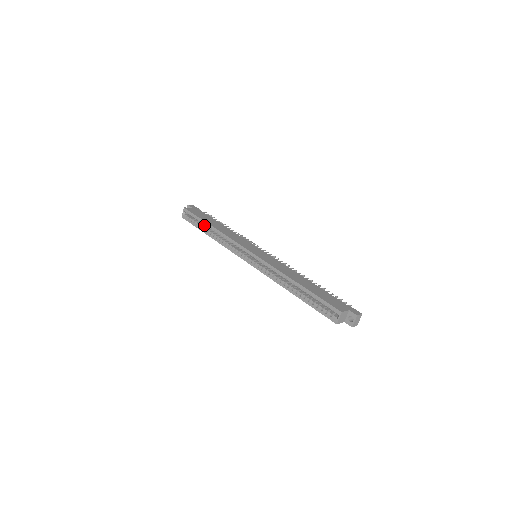
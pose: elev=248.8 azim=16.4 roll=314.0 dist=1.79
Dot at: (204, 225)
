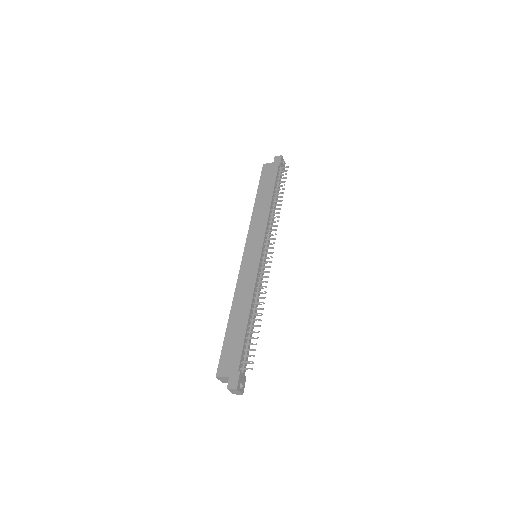
Dot at: occluded
